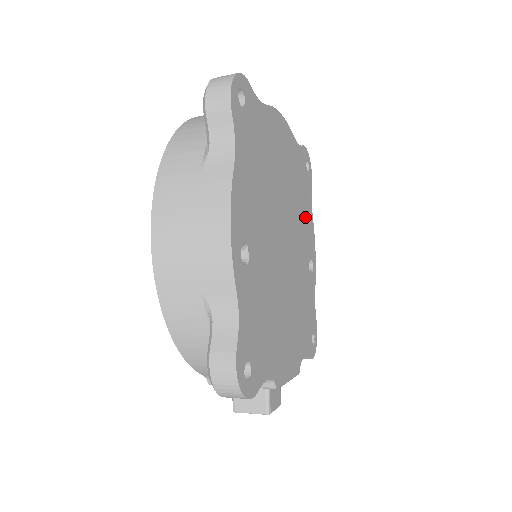
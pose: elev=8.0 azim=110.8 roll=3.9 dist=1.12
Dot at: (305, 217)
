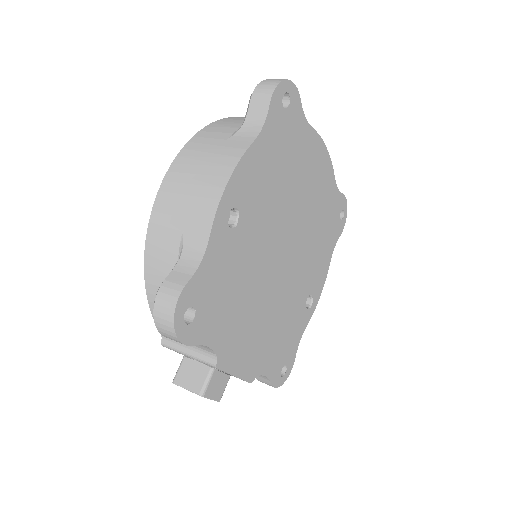
Dot at: (320, 254)
